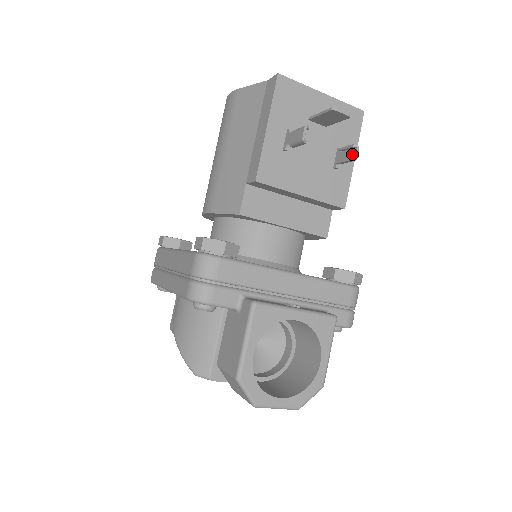
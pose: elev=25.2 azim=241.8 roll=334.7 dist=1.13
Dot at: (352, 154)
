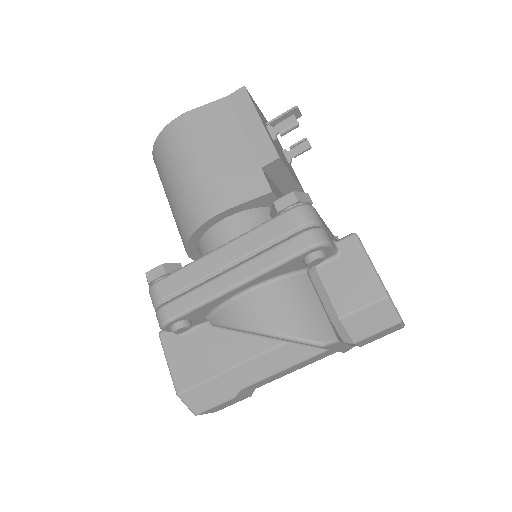
Dot at: (305, 145)
